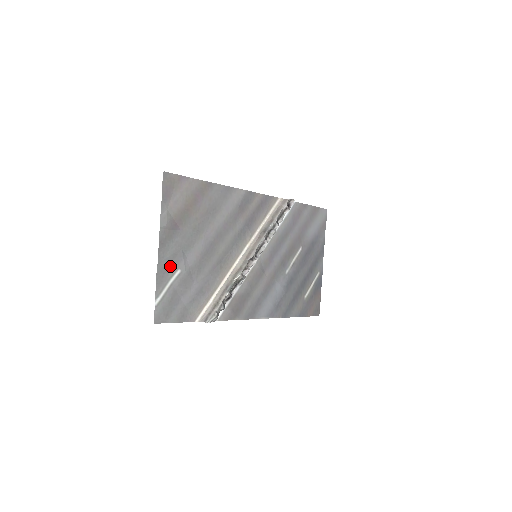
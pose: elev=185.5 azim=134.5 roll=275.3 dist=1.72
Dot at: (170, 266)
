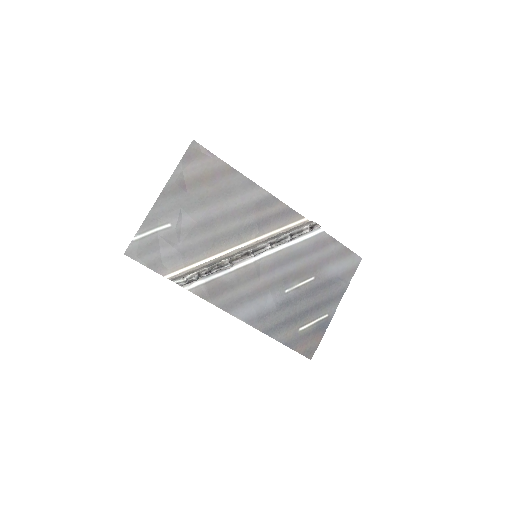
Dot at: (163, 216)
